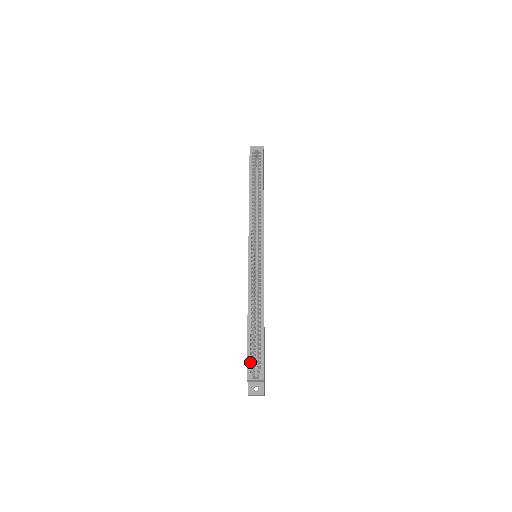
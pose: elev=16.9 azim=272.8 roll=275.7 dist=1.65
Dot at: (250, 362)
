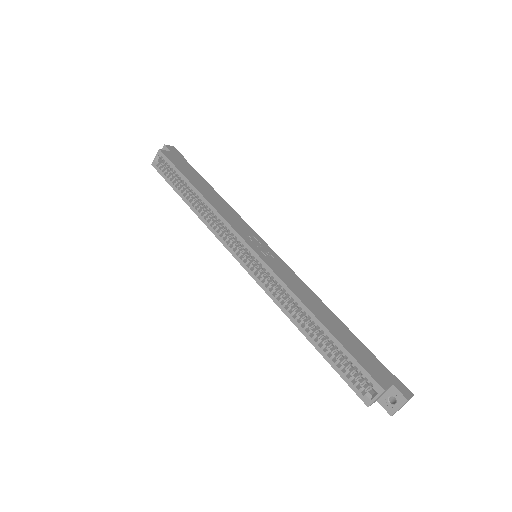
Dot at: (353, 380)
